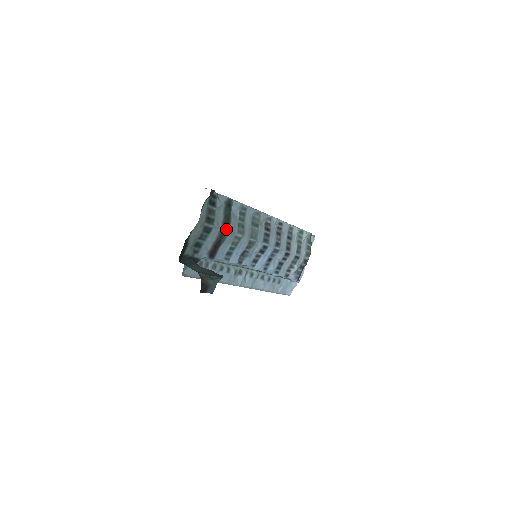
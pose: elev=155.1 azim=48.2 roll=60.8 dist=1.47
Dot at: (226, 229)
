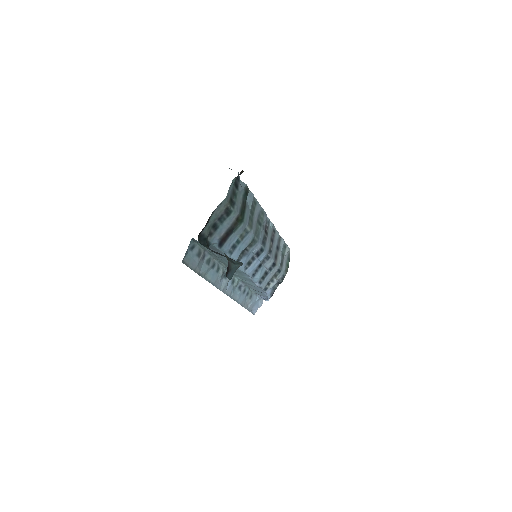
Dot at: (241, 217)
